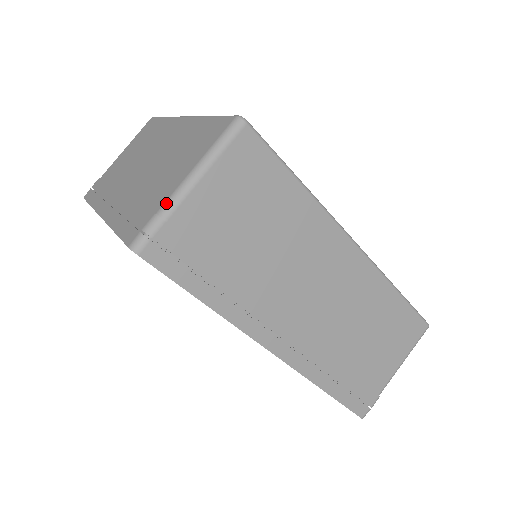
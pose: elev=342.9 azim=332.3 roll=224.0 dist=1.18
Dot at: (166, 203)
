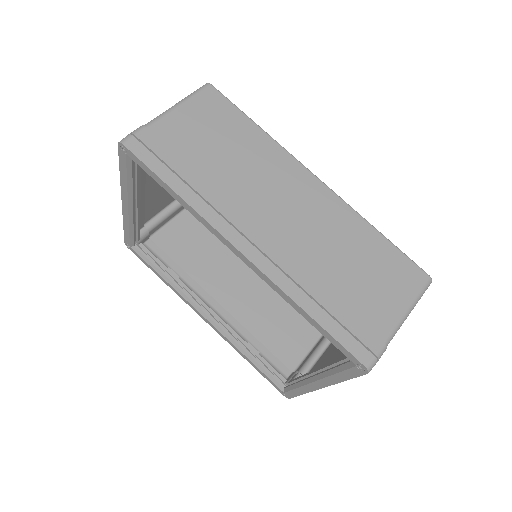
Dot at: occluded
